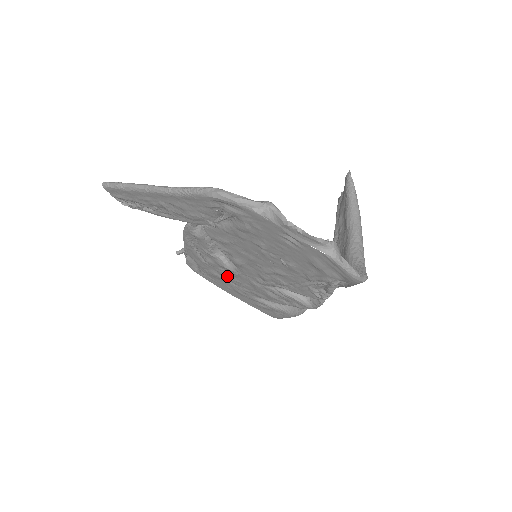
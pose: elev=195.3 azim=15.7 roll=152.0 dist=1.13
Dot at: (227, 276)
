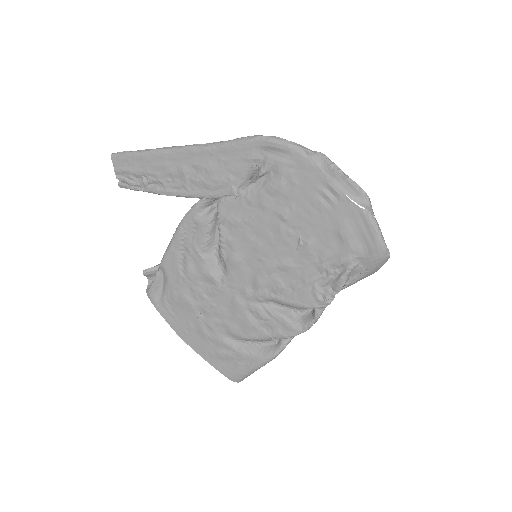
Dot at: (202, 297)
